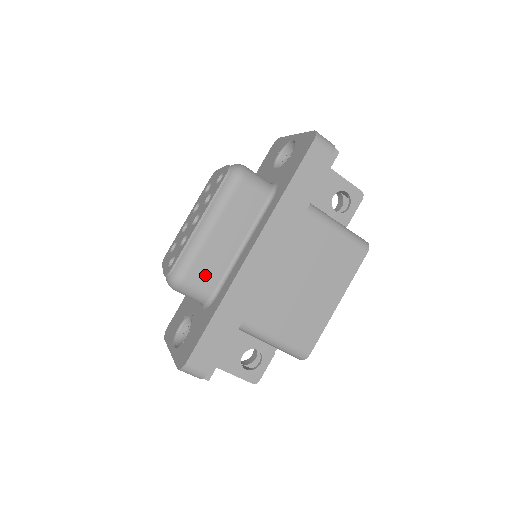
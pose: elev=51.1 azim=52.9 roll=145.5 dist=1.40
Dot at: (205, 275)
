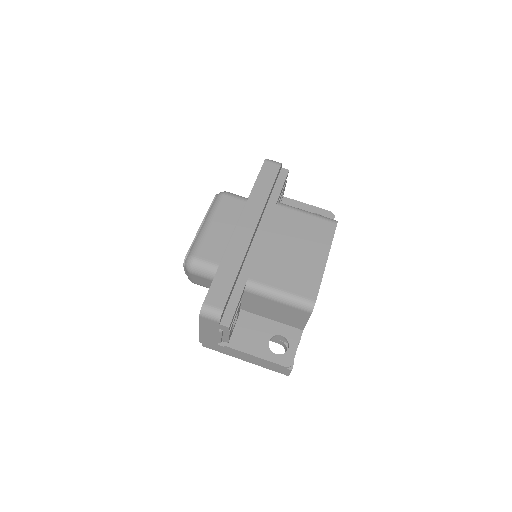
Dot at: (211, 253)
